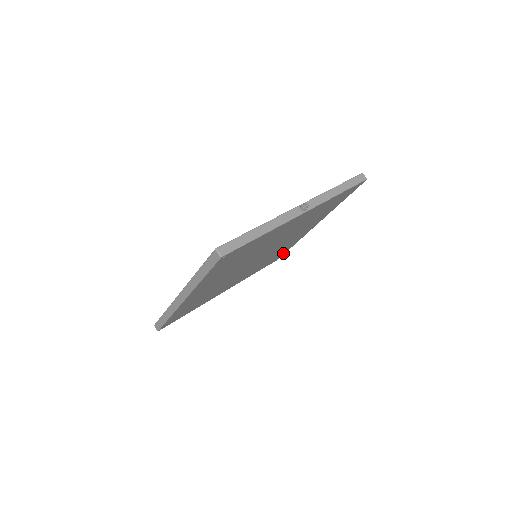
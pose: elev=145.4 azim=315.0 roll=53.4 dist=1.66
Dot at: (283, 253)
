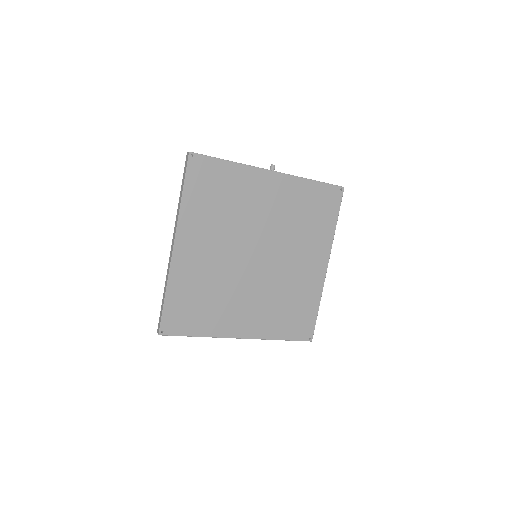
Dot at: (311, 321)
